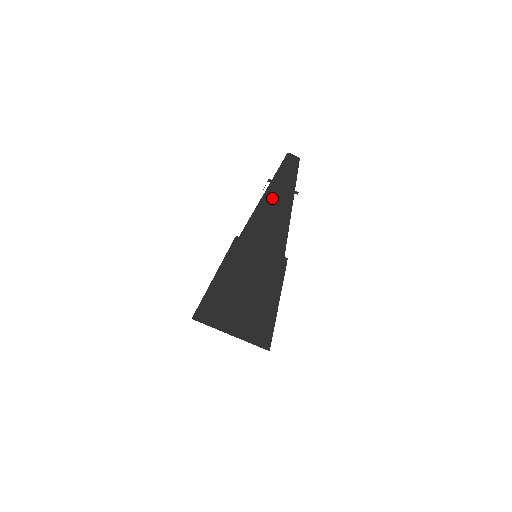
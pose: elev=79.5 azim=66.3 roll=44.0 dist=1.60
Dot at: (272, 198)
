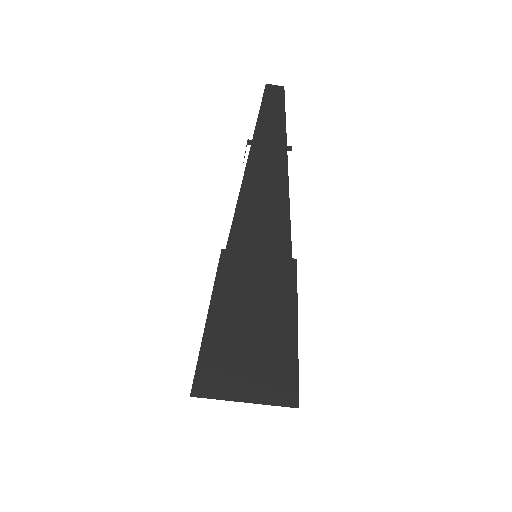
Dot at: (258, 168)
